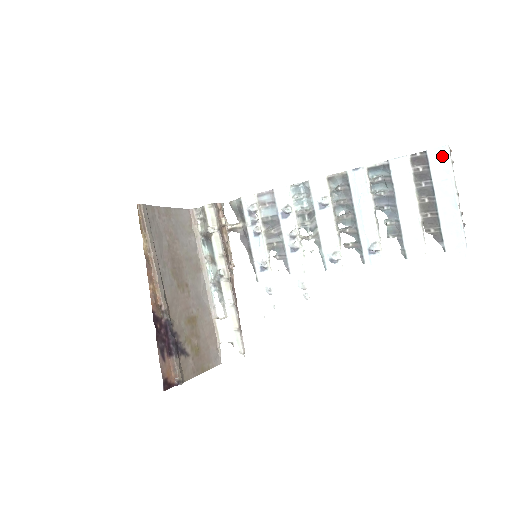
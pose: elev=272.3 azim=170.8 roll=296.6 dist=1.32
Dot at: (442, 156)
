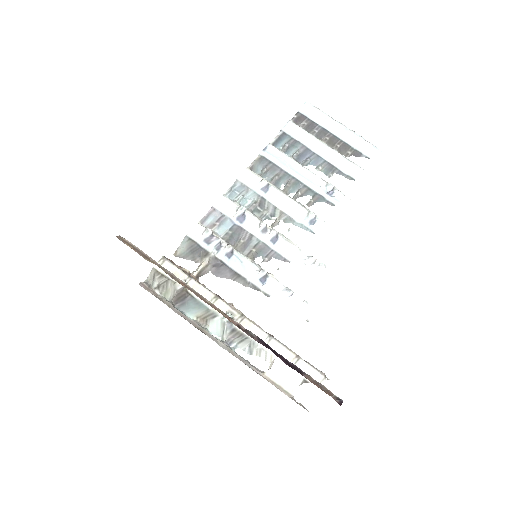
Dot at: (310, 108)
